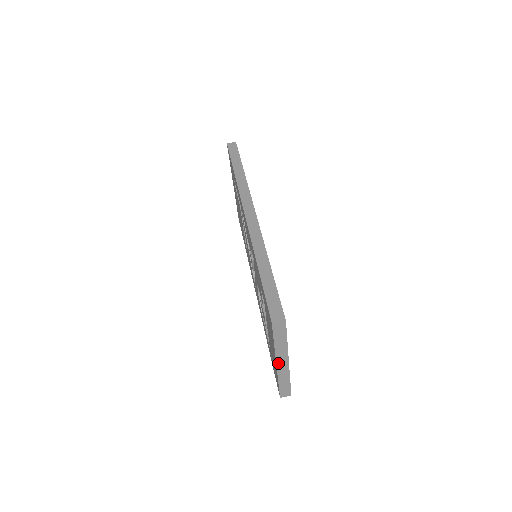
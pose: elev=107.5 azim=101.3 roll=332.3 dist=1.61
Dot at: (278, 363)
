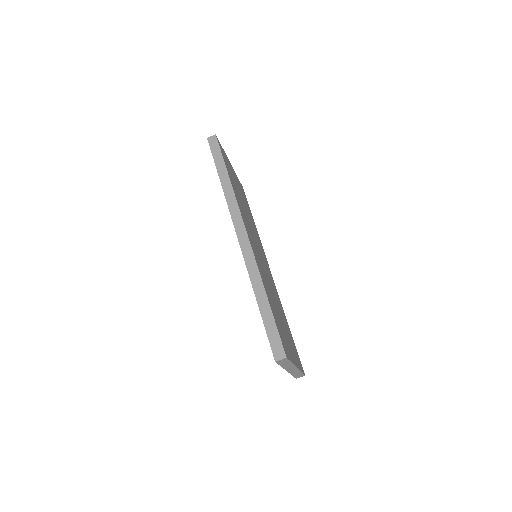
Dot at: (288, 370)
